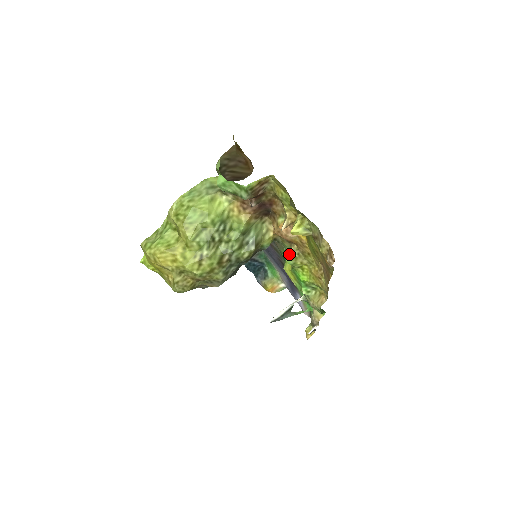
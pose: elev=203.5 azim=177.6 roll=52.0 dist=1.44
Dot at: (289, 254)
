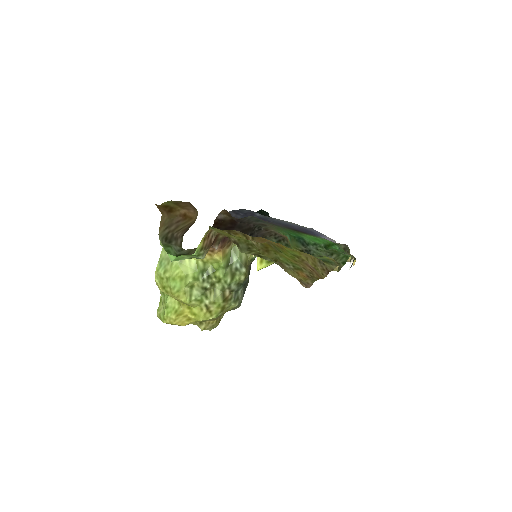
Dot at: occluded
